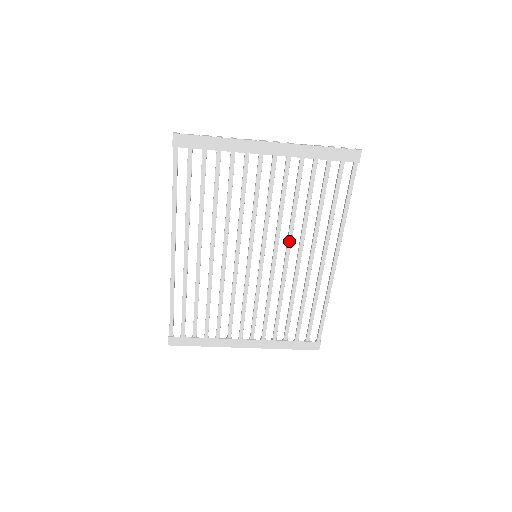
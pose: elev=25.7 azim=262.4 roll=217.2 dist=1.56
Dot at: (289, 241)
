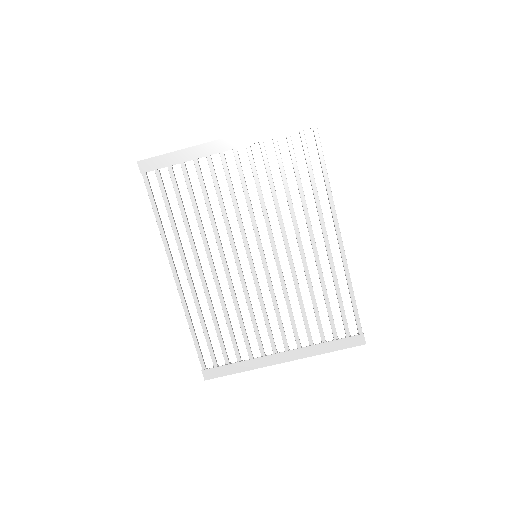
Dot at: (282, 229)
